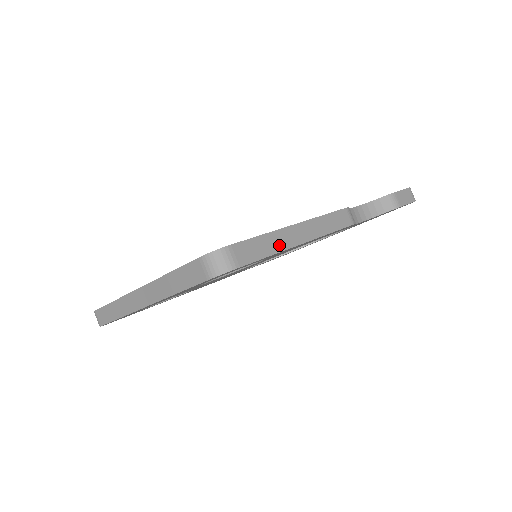
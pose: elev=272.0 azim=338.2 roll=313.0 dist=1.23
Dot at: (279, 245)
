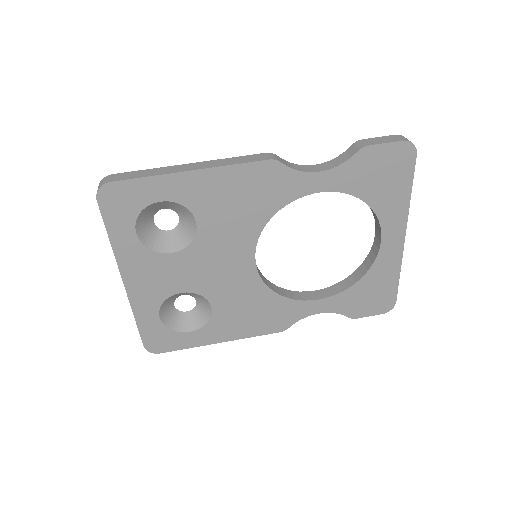
Dot at: (160, 172)
